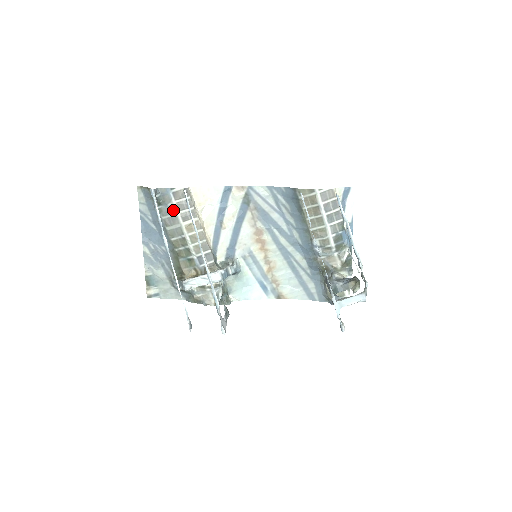
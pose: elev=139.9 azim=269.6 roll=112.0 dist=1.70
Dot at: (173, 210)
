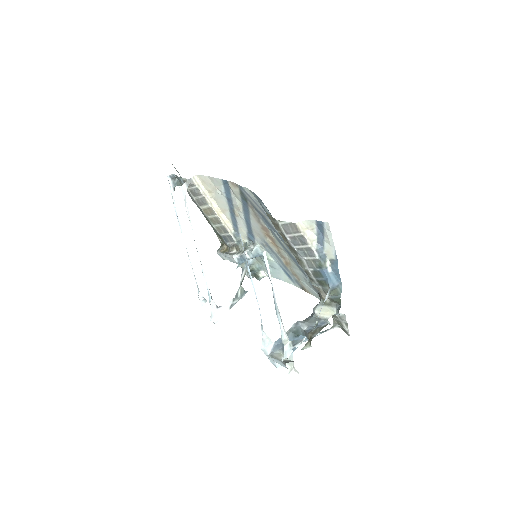
Dot at: (190, 194)
